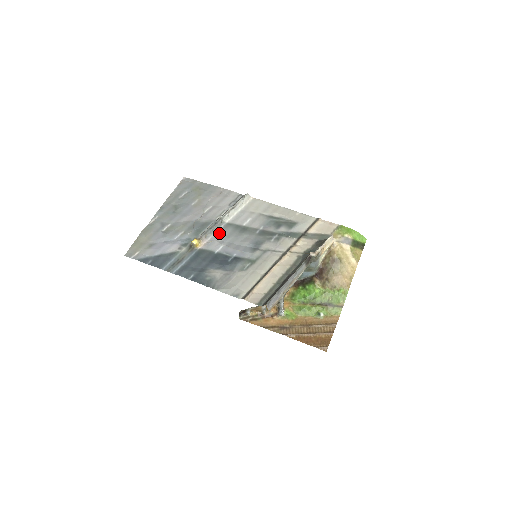
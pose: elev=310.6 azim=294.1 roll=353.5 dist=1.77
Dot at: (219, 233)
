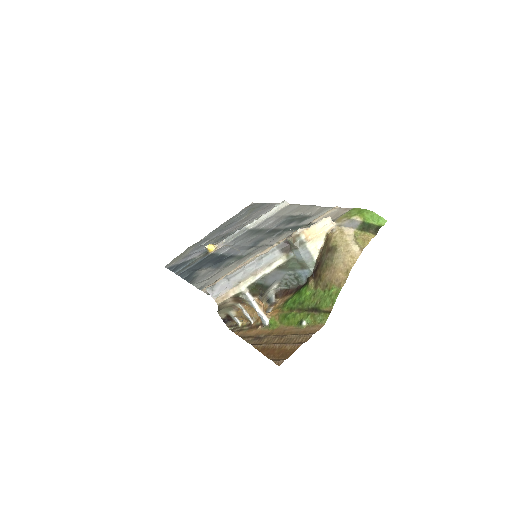
Dot at: (236, 238)
